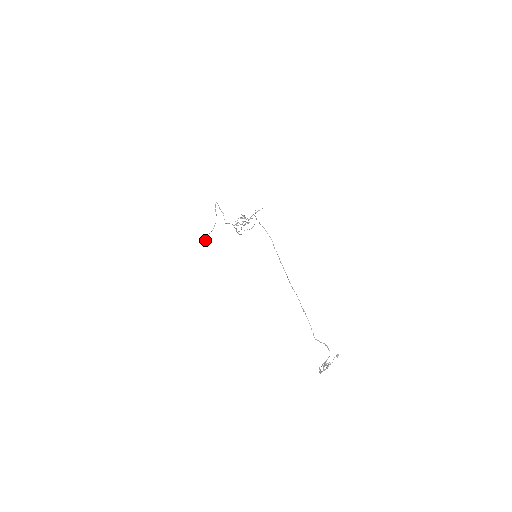
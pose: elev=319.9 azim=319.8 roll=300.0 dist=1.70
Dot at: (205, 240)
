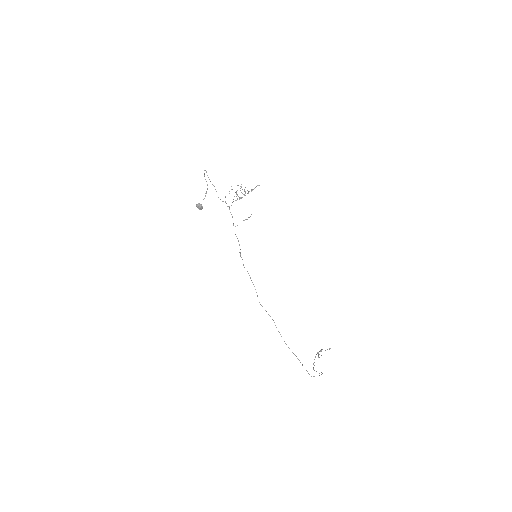
Dot at: (198, 207)
